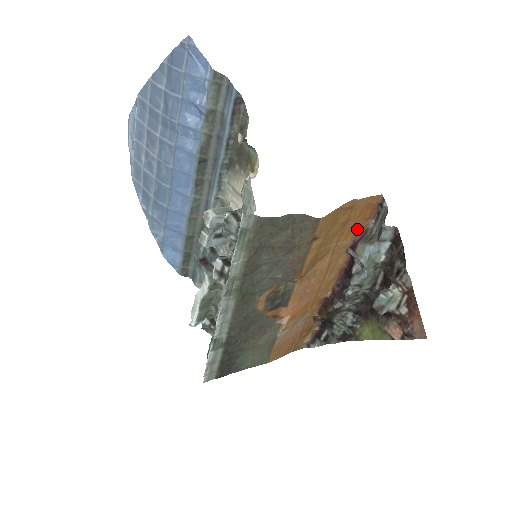
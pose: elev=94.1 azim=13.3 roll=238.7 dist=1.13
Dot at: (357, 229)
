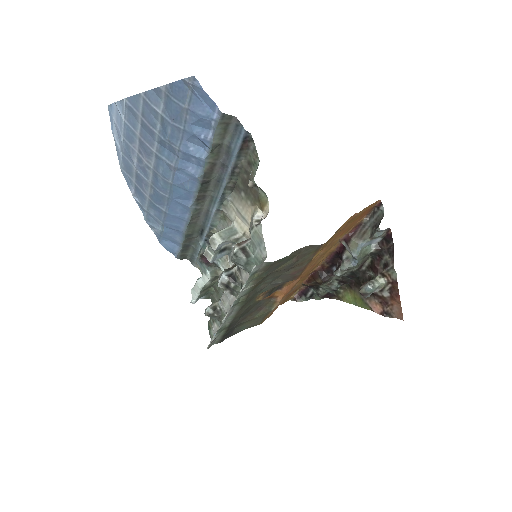
Dot at: (352, 226)
